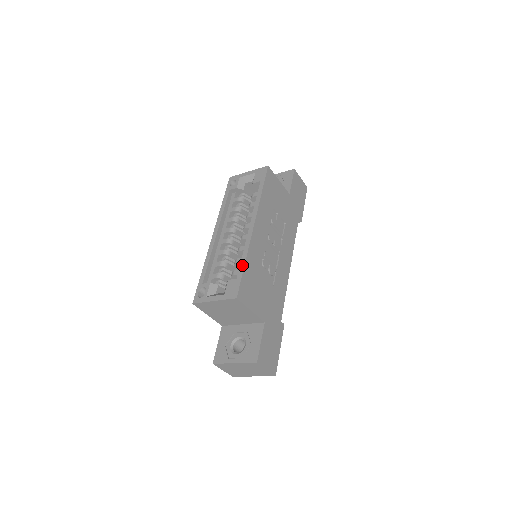
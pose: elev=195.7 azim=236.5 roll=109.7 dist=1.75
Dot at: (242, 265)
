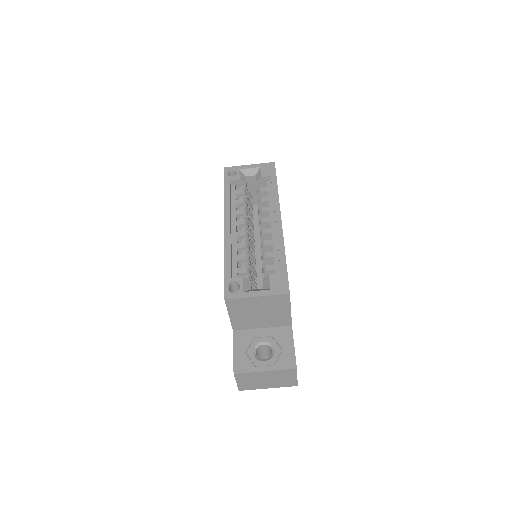
Dot at: (283, 259)
